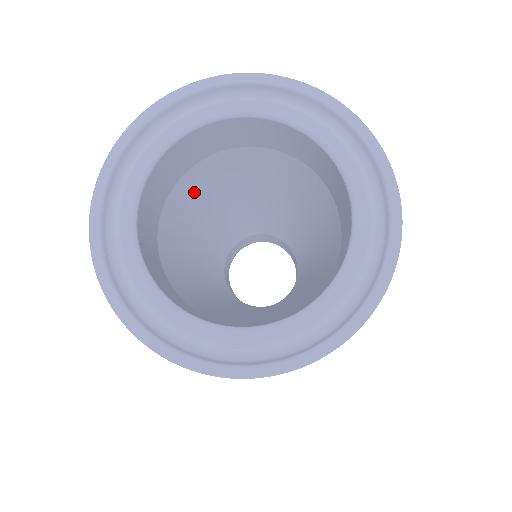
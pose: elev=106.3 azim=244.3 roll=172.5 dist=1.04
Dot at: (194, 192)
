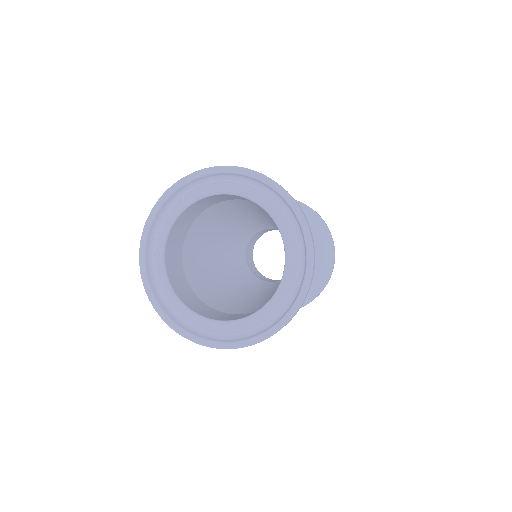
Dot at: (229, 207)
